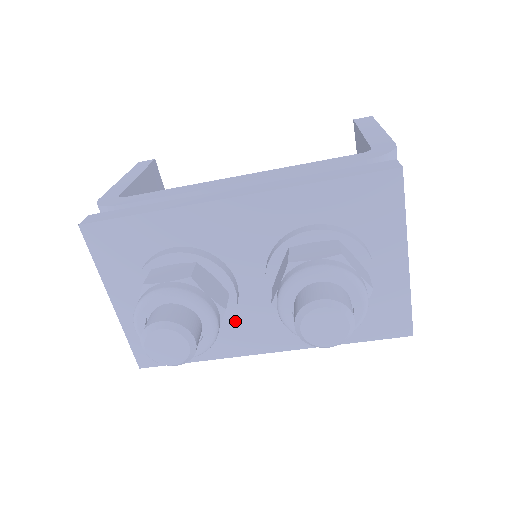
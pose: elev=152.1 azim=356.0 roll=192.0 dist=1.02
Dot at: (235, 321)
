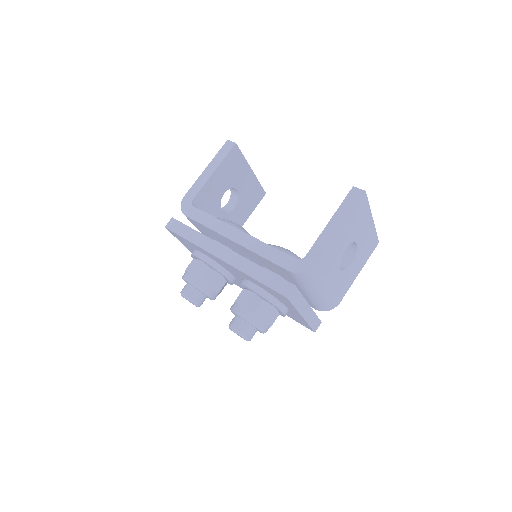
Dot at: (238, 282)
